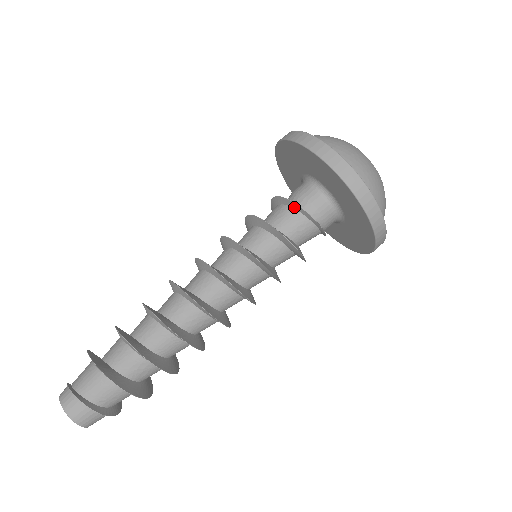
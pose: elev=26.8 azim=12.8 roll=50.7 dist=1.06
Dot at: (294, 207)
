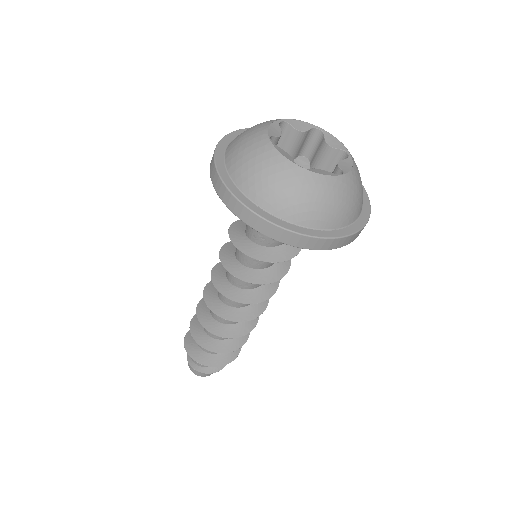
Dot at: occluded
